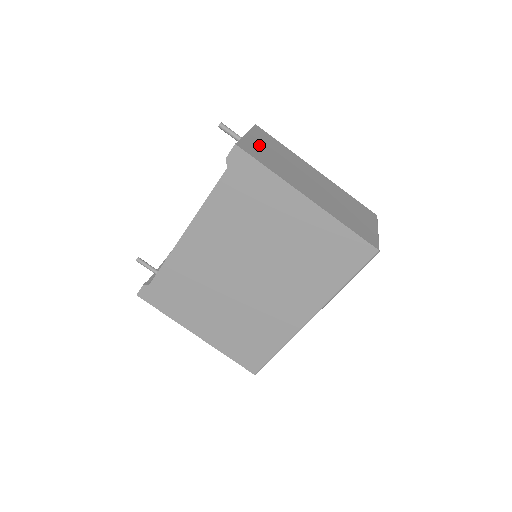
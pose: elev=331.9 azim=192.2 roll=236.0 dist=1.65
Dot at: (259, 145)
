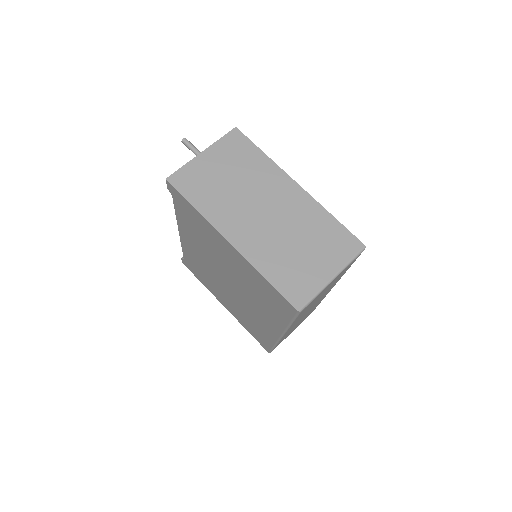
Dot at: (209, 167)
